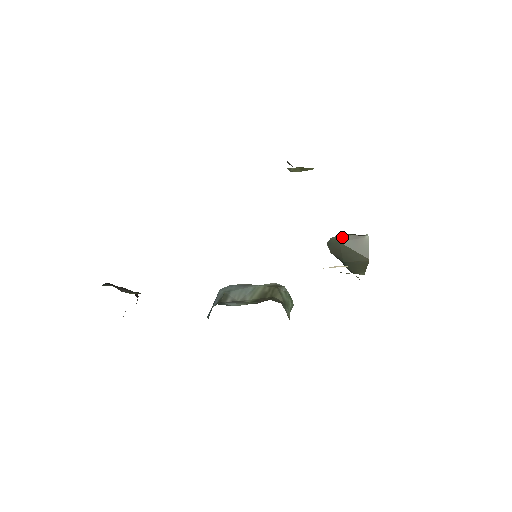
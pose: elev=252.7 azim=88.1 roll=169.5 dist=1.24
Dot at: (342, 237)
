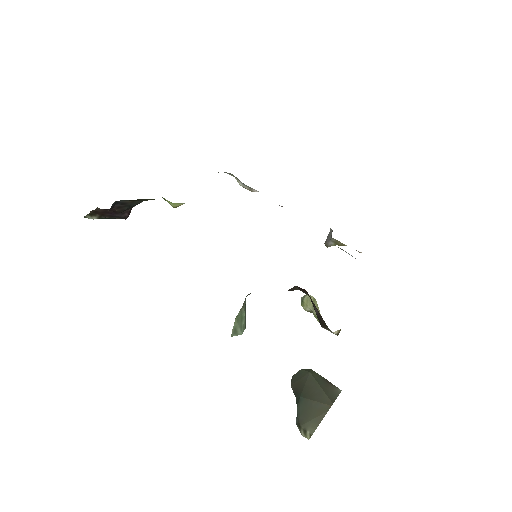
Dot at: (315, 372)
